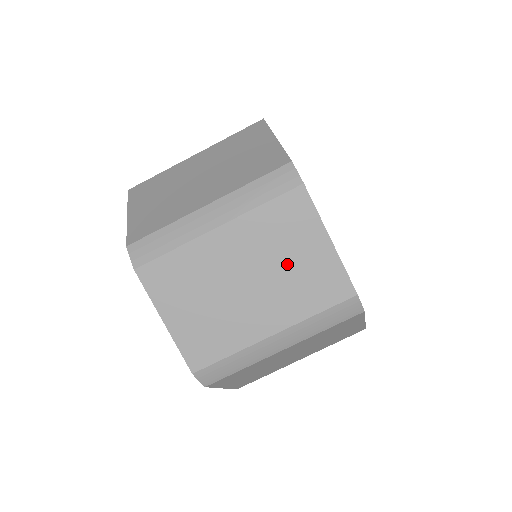
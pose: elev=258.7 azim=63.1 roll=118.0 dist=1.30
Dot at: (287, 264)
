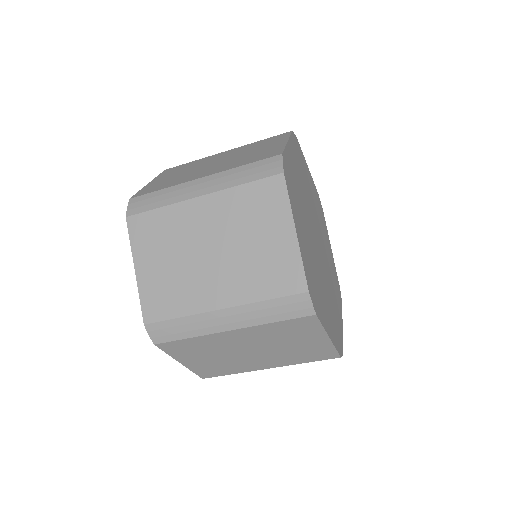
Dot at: (288, 346)
